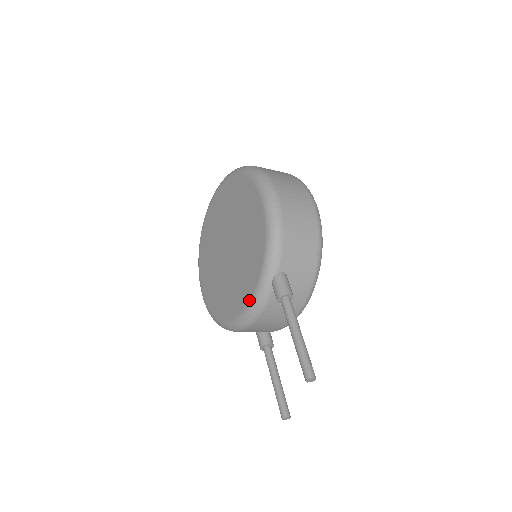
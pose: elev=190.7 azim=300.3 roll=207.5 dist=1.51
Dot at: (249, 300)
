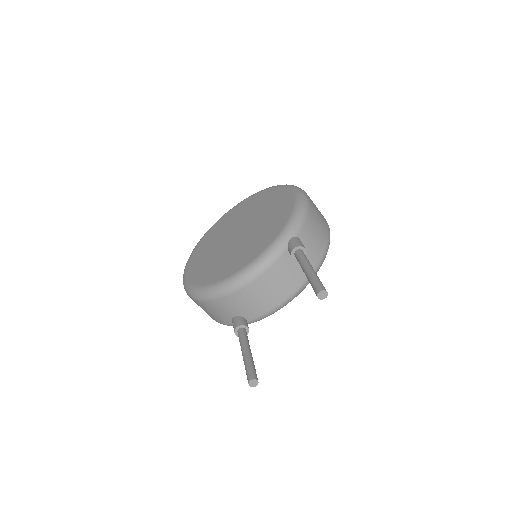
Dot at: (258, 255)
